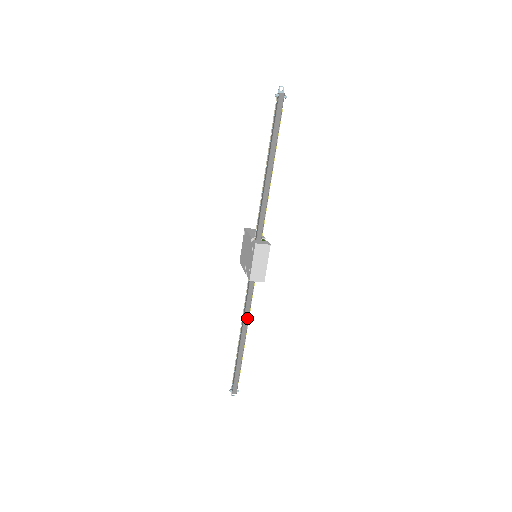
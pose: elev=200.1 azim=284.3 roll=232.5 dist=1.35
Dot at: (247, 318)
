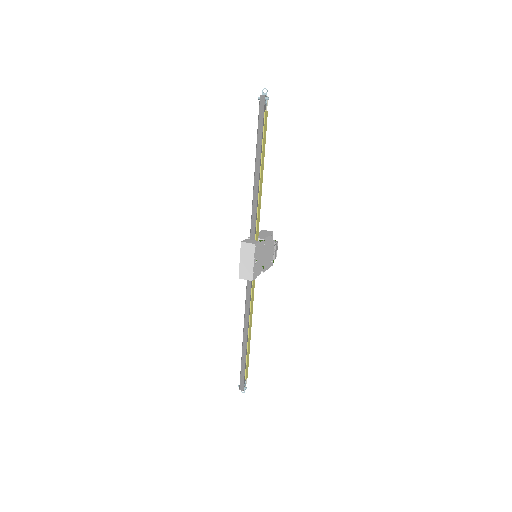
Dot at: (247, 316)
